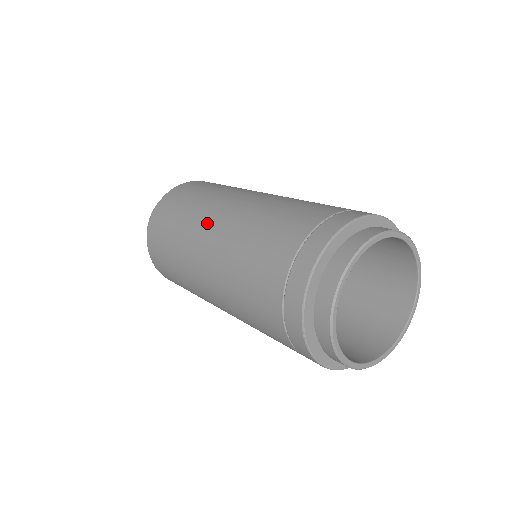
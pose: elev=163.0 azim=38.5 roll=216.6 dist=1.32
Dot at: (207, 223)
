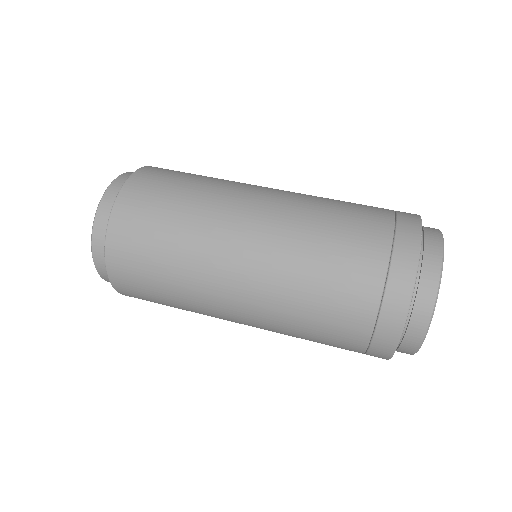
Dot at: (236, 221)
